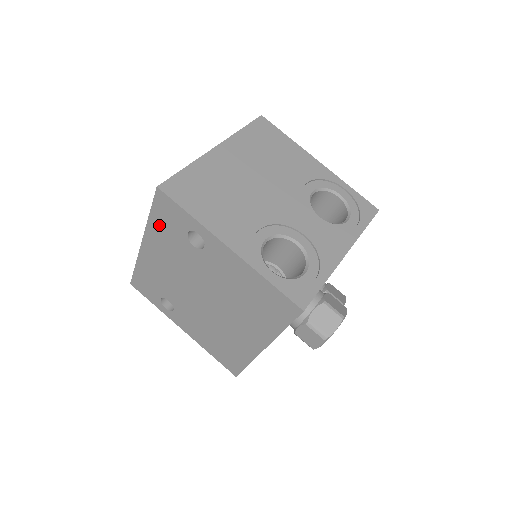
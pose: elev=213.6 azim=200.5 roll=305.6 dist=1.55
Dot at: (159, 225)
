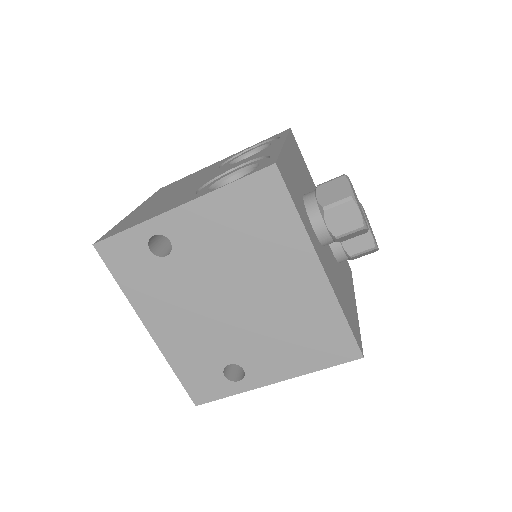
Dot at: (133, 283)
